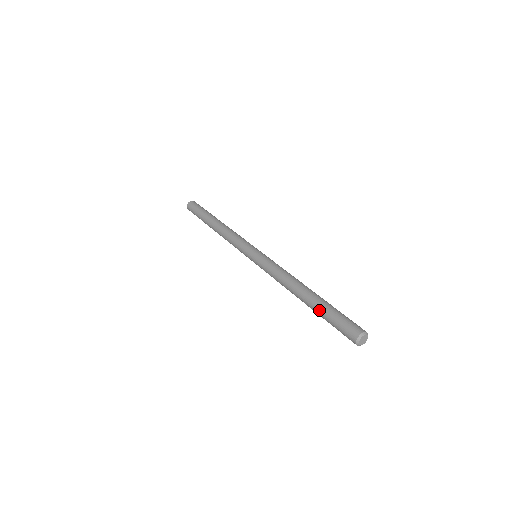
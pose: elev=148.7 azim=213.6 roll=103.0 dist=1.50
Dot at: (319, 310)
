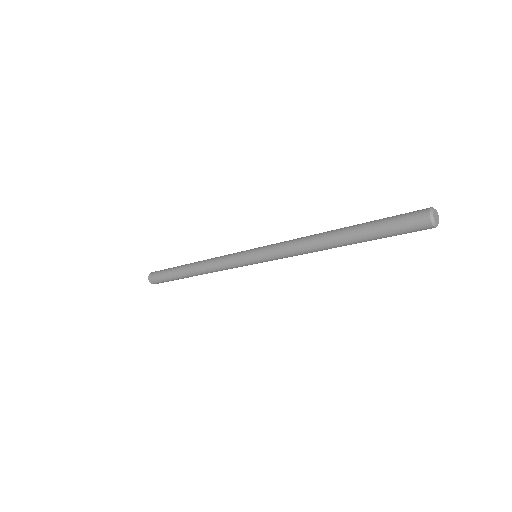
Dot at: (365, 227)
